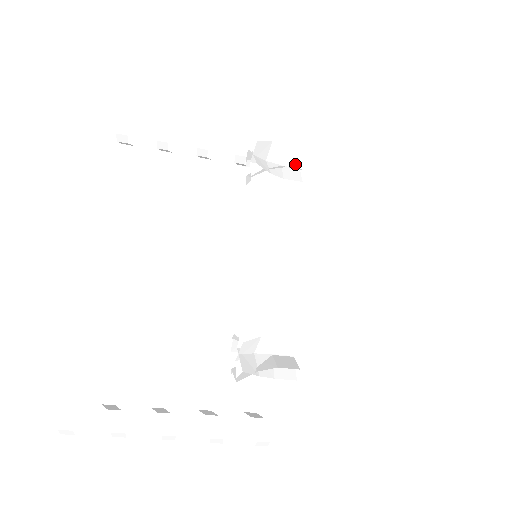
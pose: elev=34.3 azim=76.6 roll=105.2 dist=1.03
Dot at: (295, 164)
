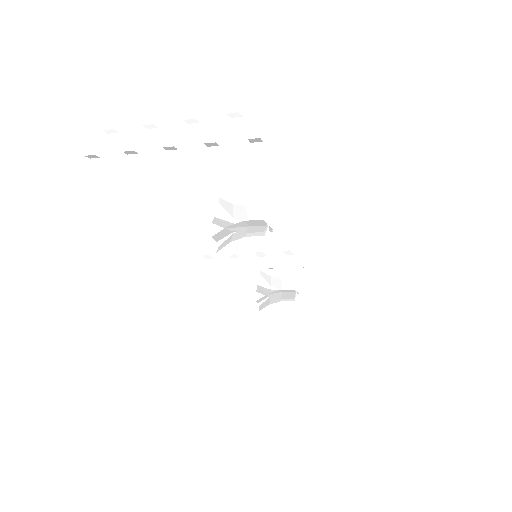
Dot at: (262, 227)
